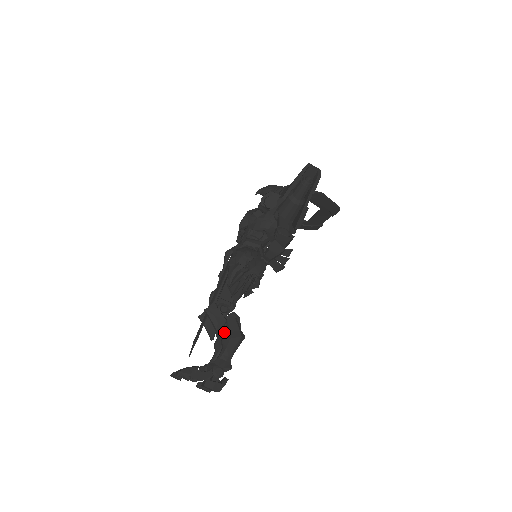
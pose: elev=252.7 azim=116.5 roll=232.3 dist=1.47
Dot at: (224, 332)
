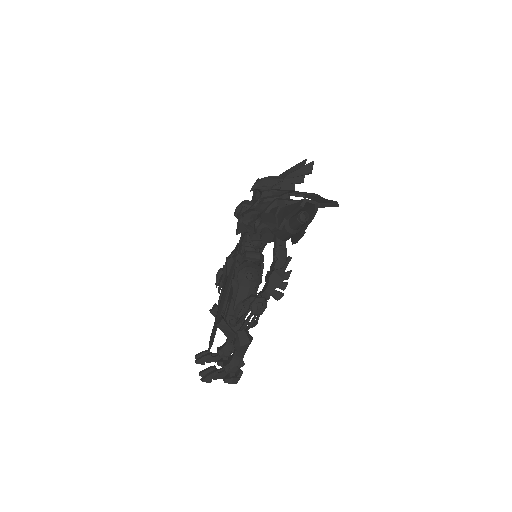
Dot at: (235, 337)
